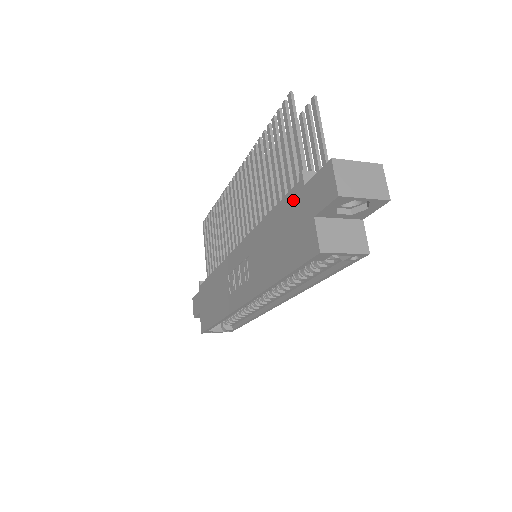
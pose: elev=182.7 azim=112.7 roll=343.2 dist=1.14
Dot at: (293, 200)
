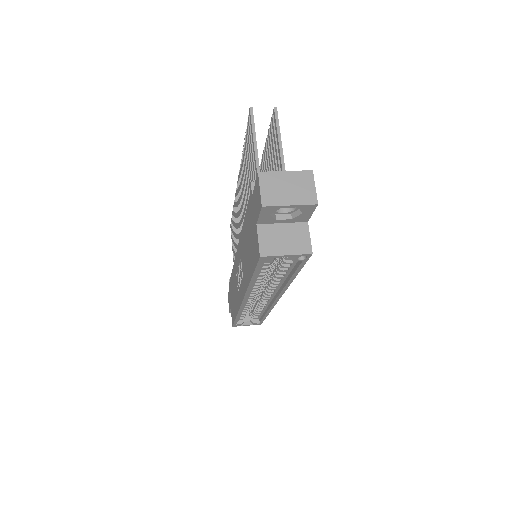
Dot at: (250, 208)
